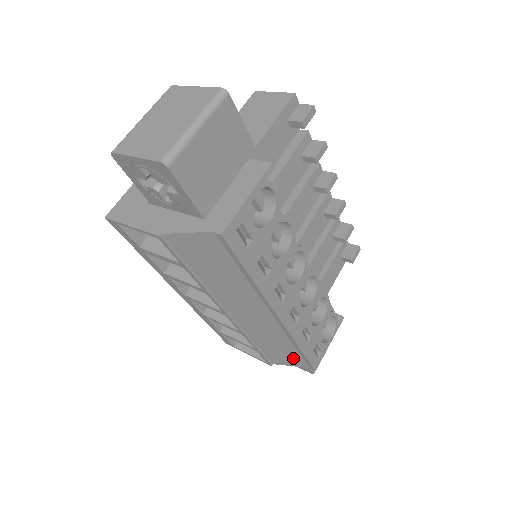
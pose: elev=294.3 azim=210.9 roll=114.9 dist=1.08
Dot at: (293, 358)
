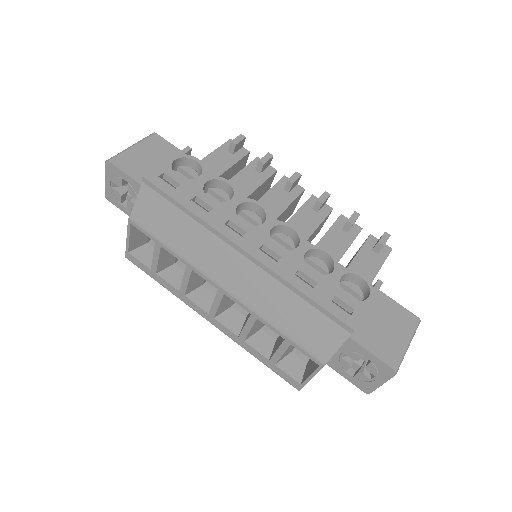
Dot at: (322, 327)
